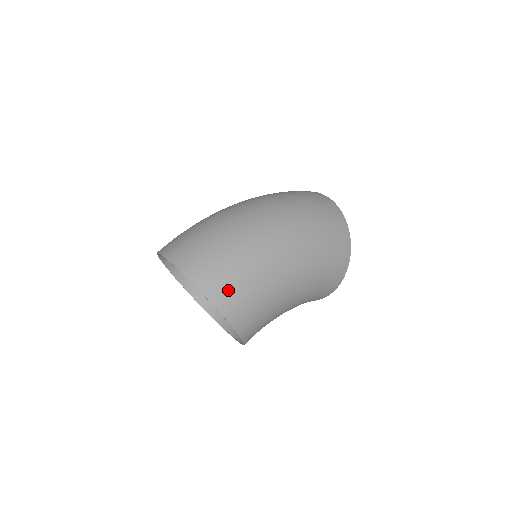
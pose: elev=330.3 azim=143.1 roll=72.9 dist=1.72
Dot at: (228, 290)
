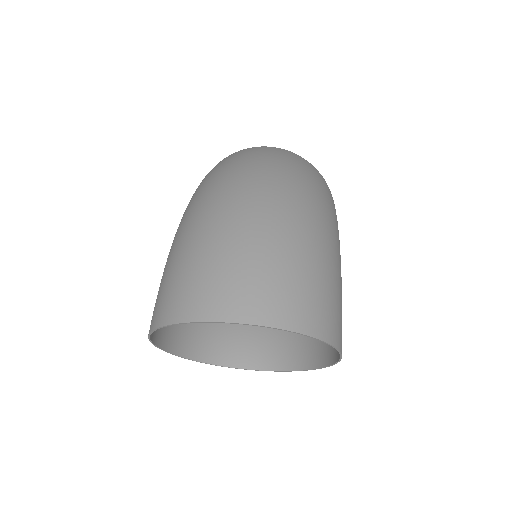
Dot at: (331, 314)
